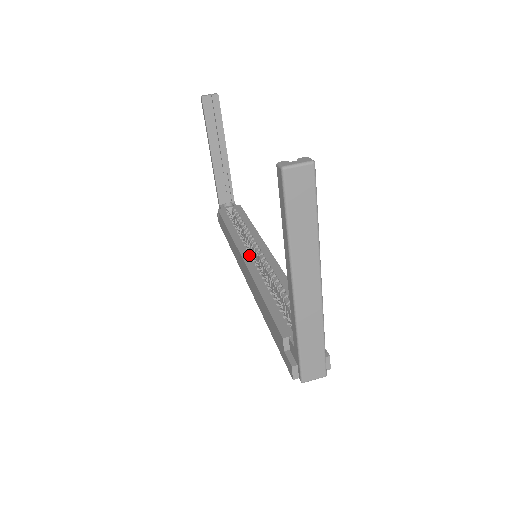
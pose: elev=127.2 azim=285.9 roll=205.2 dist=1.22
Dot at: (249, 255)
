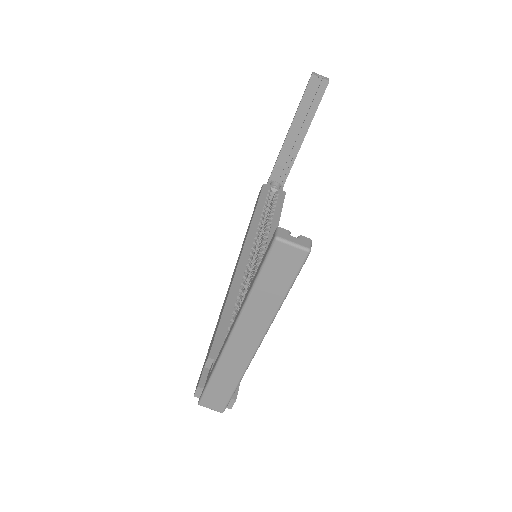
Dot at: (250, 251)
